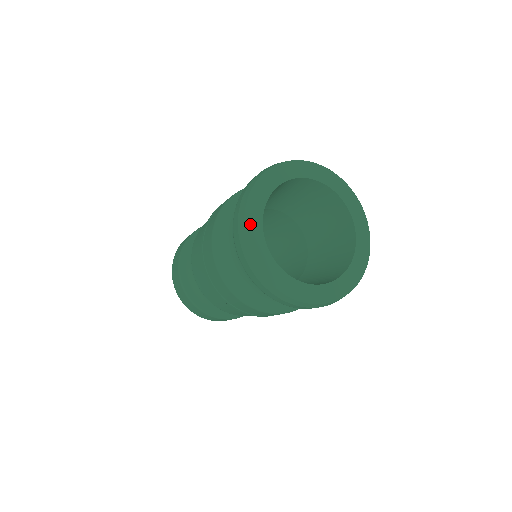
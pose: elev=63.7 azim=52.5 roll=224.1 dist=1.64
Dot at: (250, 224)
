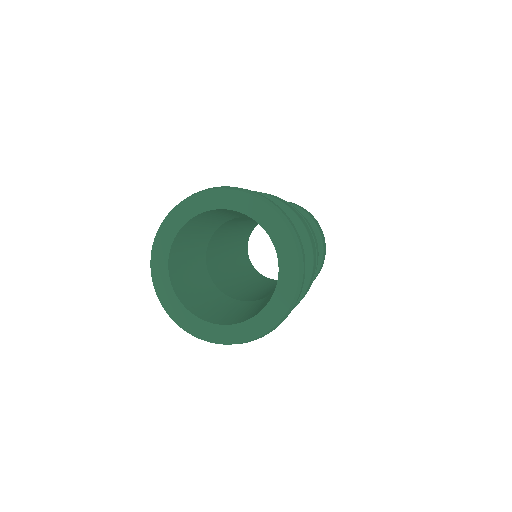
Dot at: (169, 307)
